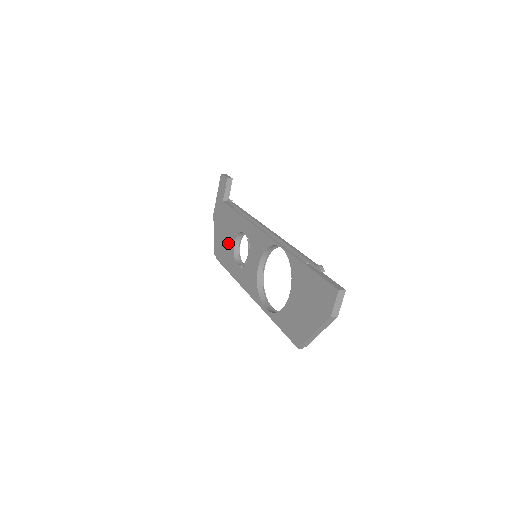
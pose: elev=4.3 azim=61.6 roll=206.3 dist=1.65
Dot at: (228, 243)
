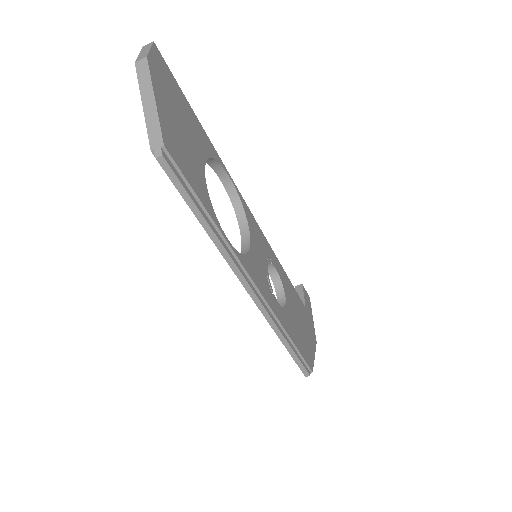
Dot at: occluded
